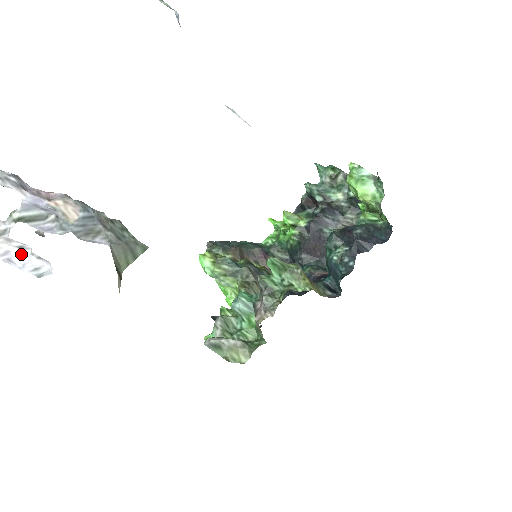
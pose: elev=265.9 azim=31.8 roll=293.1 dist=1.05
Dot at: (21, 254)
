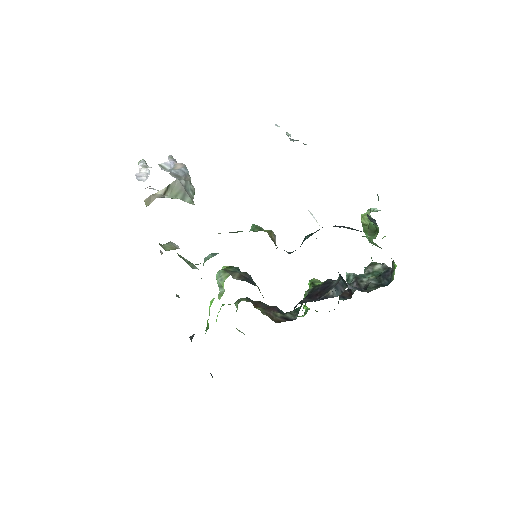
Dot at: (144, 176)
